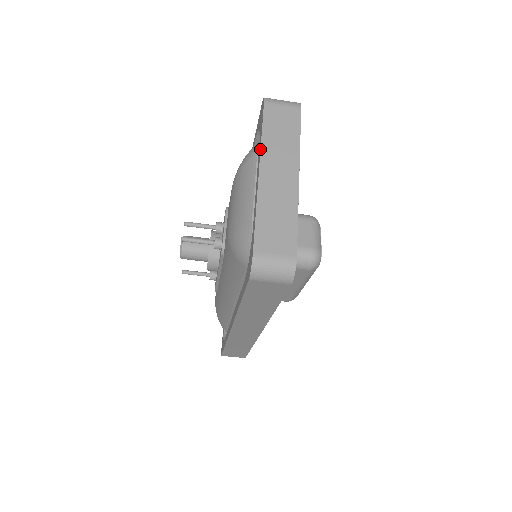
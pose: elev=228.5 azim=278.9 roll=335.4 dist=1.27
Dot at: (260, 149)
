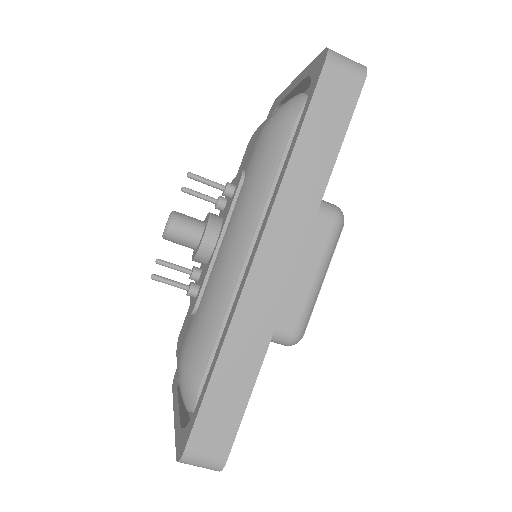
Dot at: occluded
